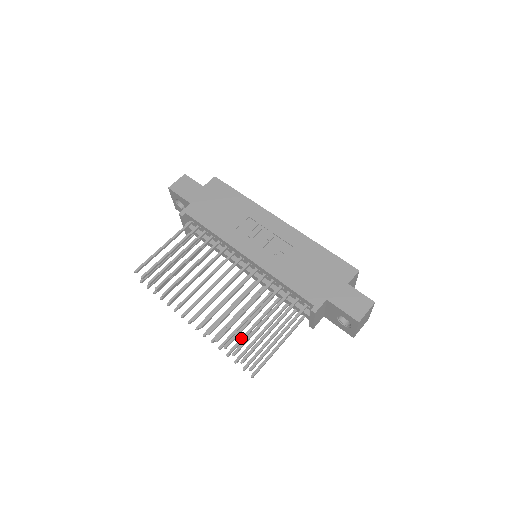
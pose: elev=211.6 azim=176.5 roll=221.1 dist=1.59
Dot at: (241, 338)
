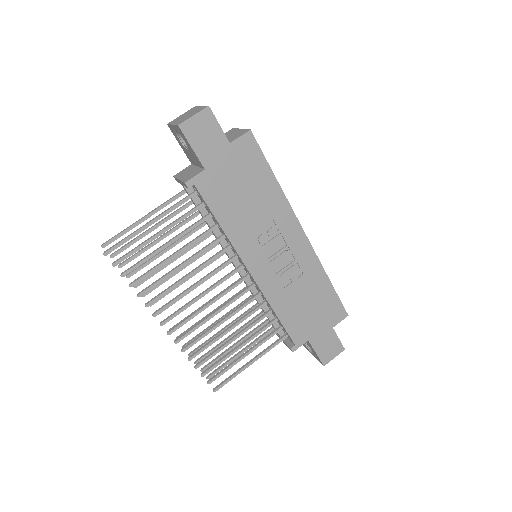
Dot at: occluded
